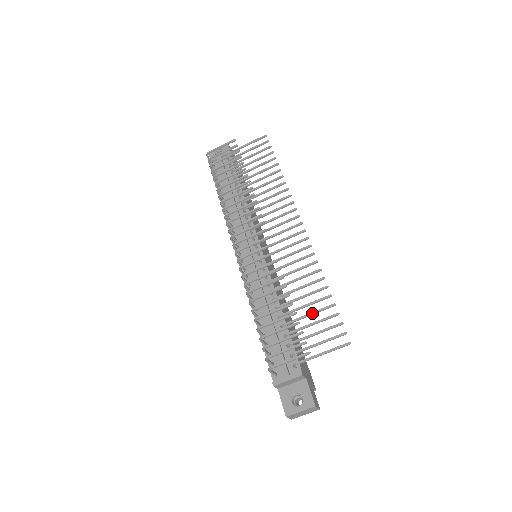
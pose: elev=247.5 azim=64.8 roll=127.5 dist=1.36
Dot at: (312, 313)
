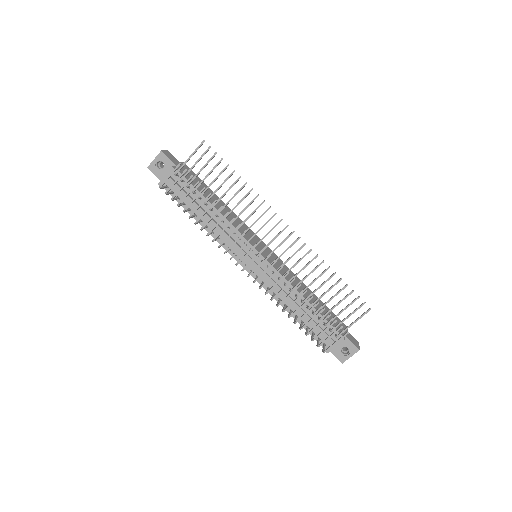
Dot at: occluded
